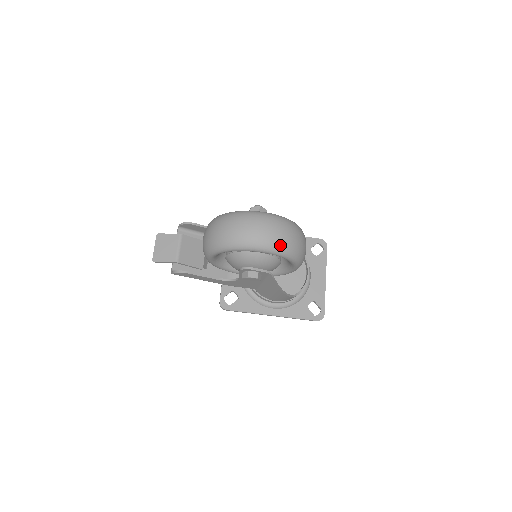
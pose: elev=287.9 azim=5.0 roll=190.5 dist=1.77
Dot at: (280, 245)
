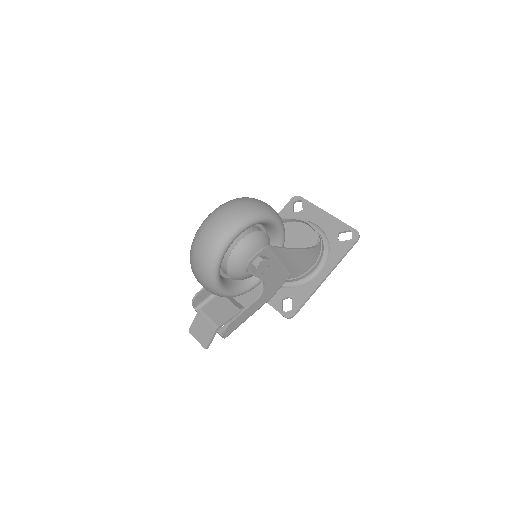
Dot at: (238, 219)
